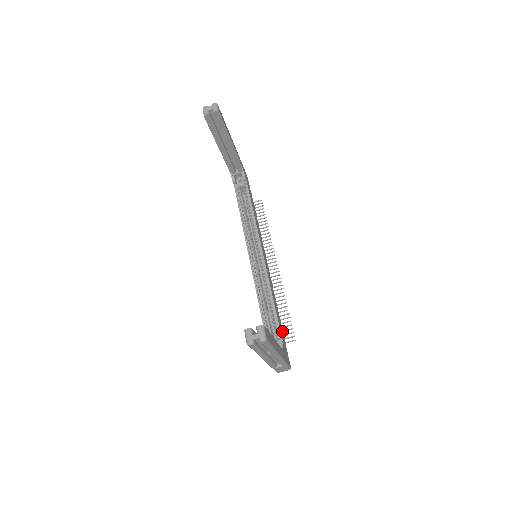
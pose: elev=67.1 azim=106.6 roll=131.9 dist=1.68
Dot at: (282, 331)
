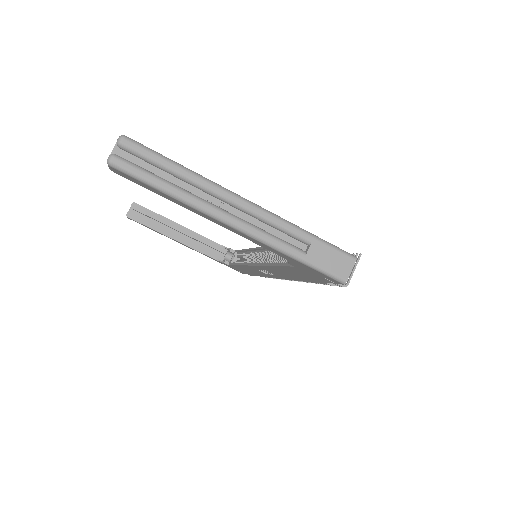
Dot at: occluded
